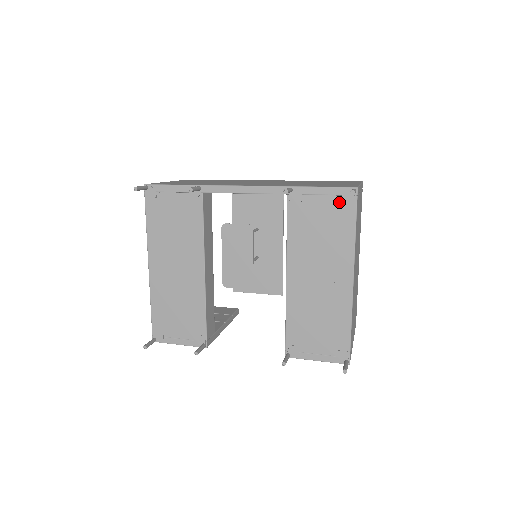
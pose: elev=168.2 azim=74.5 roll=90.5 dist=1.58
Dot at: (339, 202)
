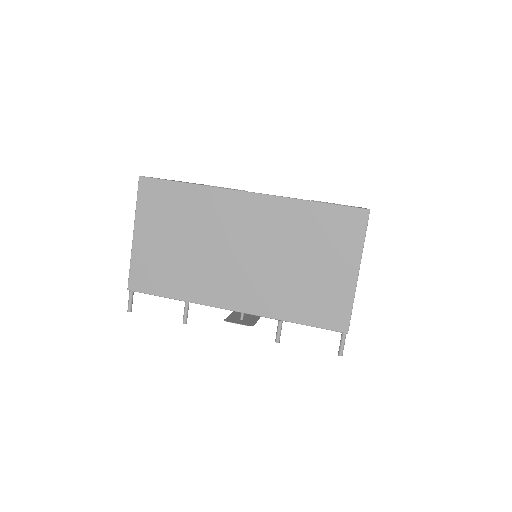
Dot at: occluded
